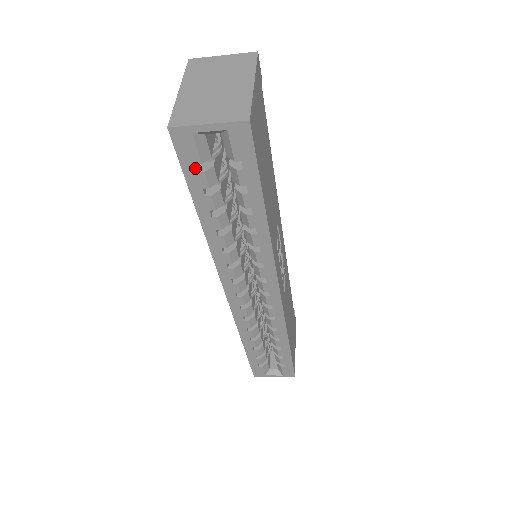
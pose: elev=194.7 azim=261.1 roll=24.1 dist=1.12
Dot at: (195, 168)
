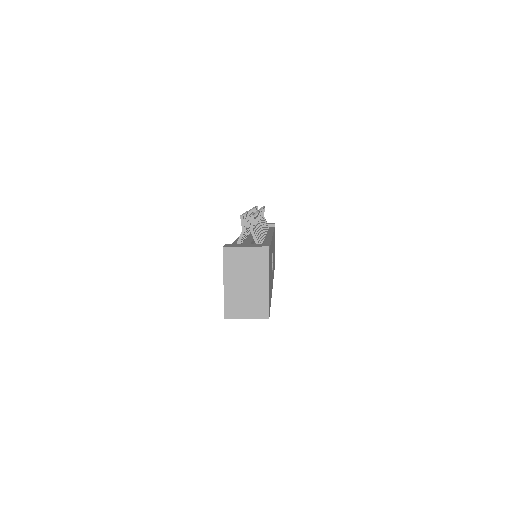
Dot at: occluded
